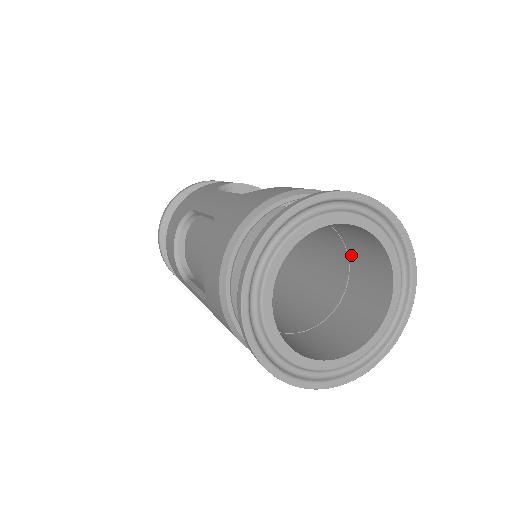
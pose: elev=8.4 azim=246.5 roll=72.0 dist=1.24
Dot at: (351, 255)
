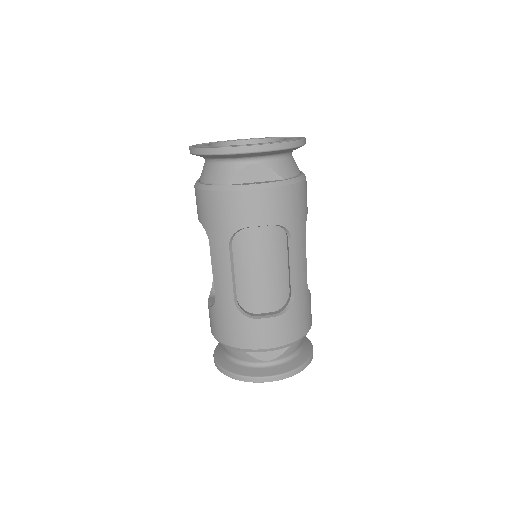
Dot at: occluded
